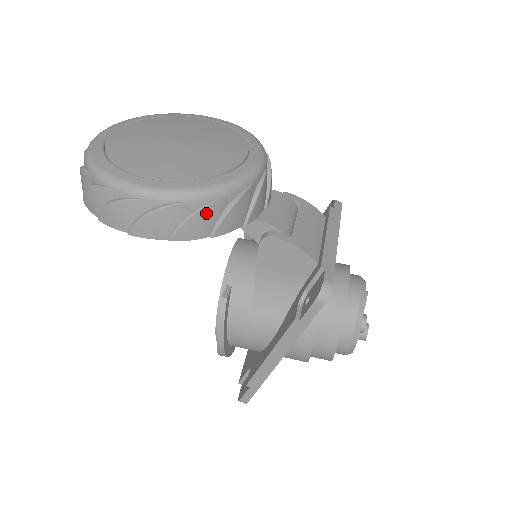
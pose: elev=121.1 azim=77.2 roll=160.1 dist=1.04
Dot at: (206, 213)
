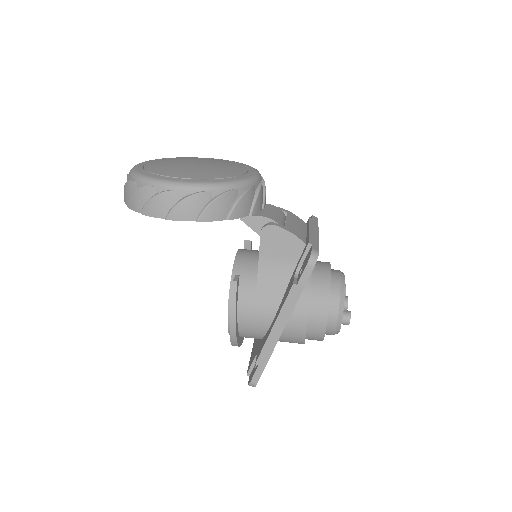
Dot at: (223, 200)
